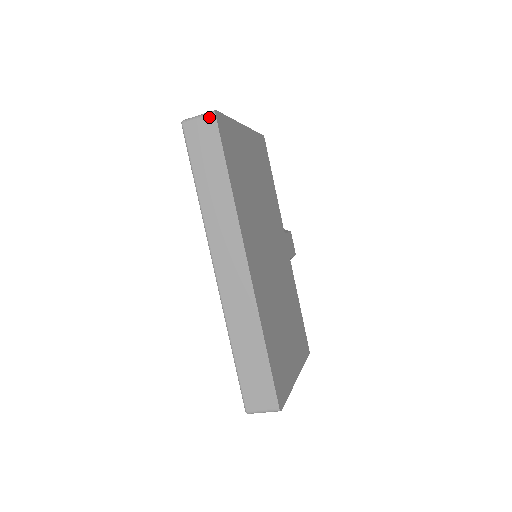
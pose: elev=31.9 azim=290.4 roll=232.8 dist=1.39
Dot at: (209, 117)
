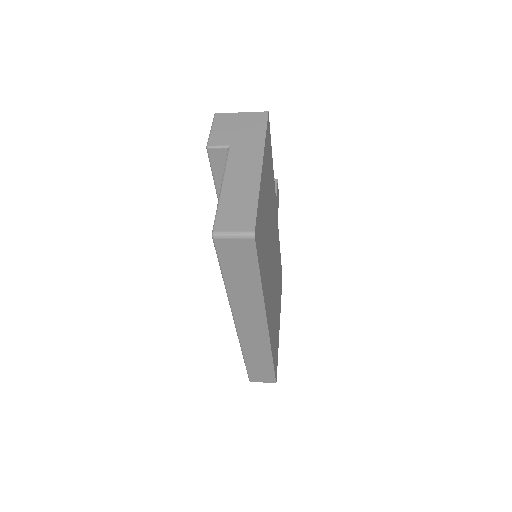
Dot at: (247, 240)
